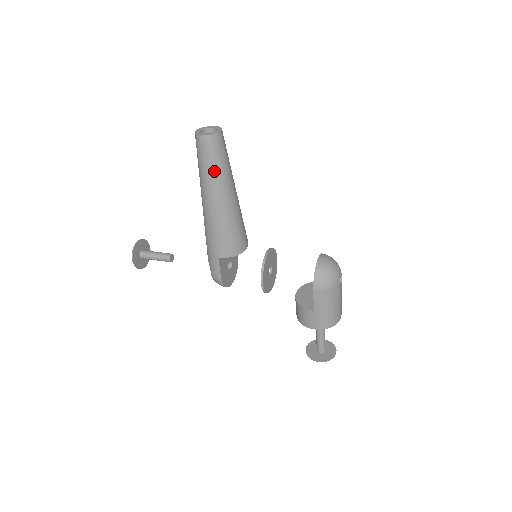
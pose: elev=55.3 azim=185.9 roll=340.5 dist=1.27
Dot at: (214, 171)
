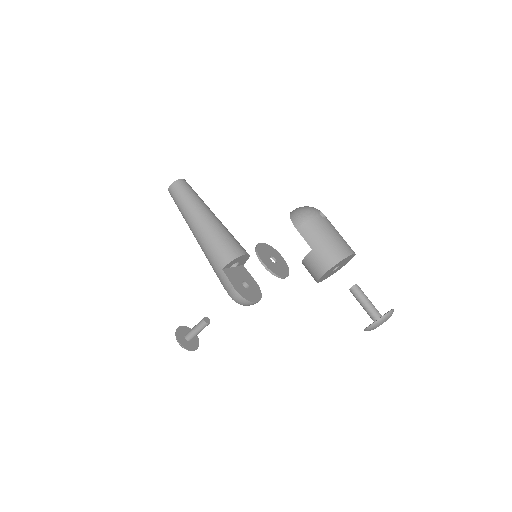
Dot at: (187, 203)
